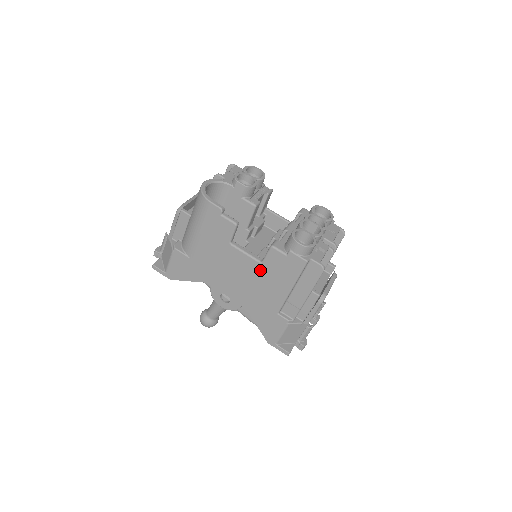
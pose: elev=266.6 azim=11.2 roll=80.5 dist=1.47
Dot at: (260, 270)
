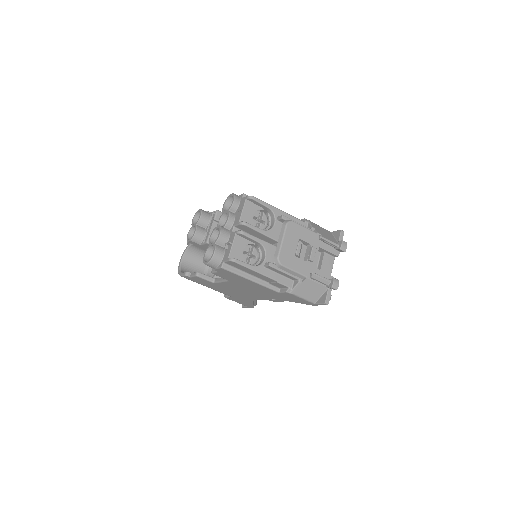
Dot at: (235, 283)
